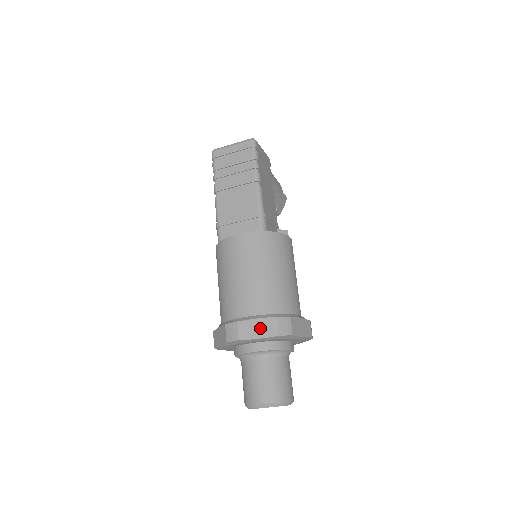
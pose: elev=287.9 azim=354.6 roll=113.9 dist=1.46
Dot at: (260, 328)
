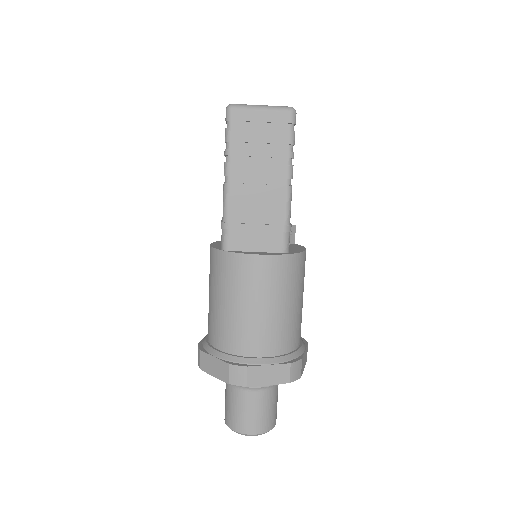
Dot at: (272, 374)
